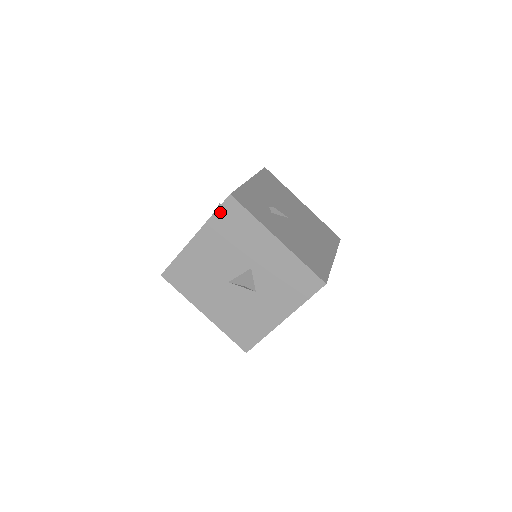
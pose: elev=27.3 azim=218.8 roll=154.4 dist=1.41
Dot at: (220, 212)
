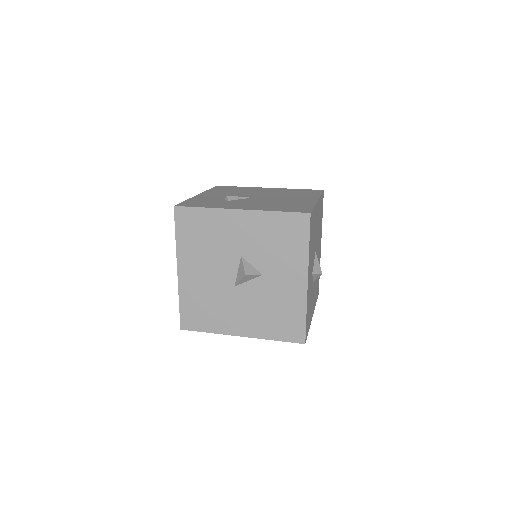
Dot at: (179, 229)
